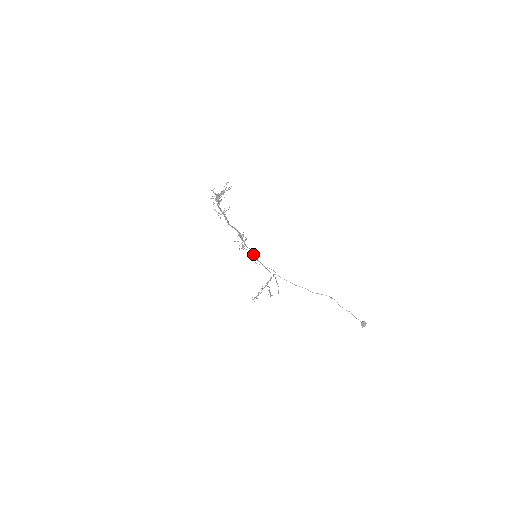
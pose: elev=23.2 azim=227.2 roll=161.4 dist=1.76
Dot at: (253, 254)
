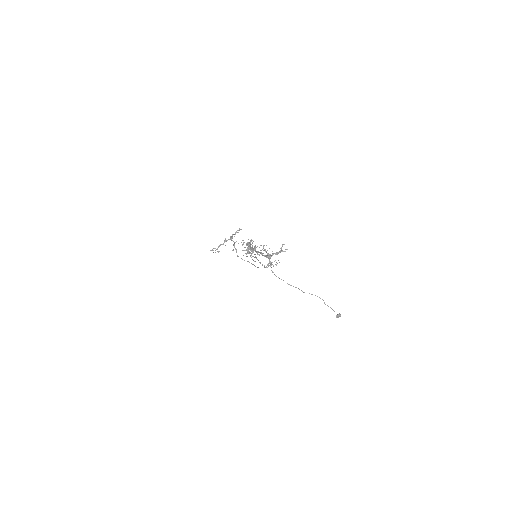
Dot at: (252, 252)
